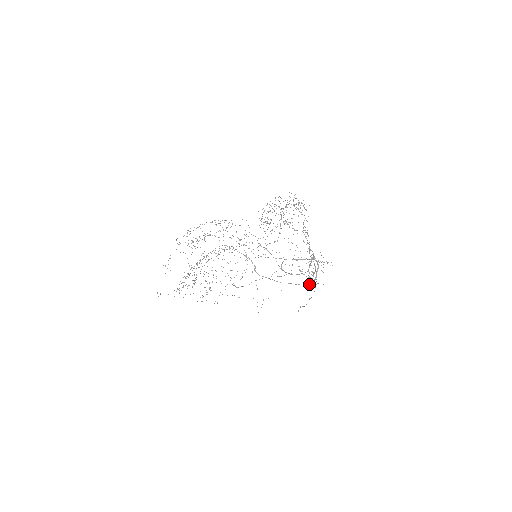
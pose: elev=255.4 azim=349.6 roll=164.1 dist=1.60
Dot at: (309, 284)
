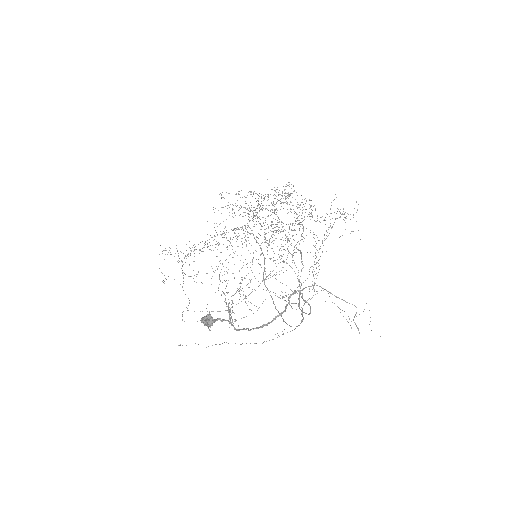
Dot at: (202, 318)
